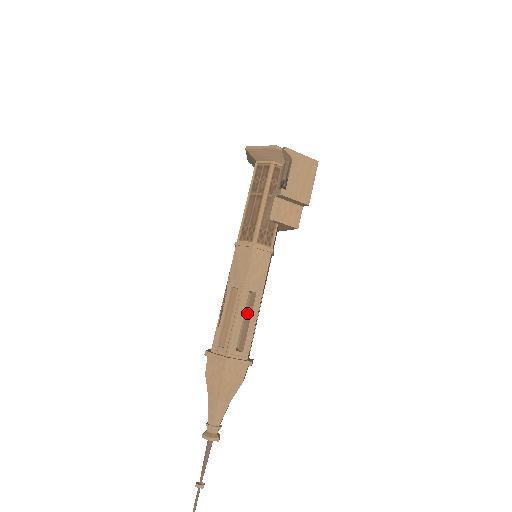
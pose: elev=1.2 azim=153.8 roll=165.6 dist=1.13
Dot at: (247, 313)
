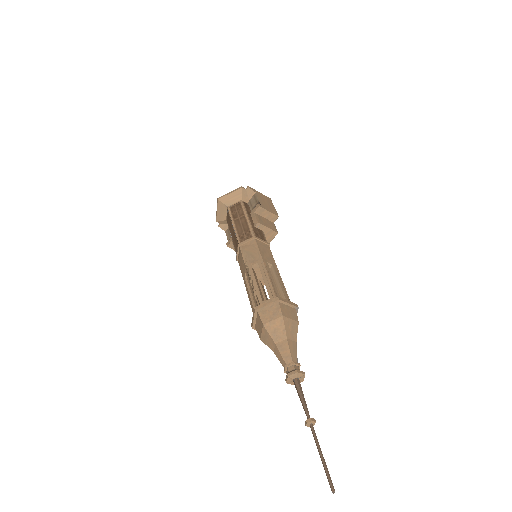
Dot at: occluded
